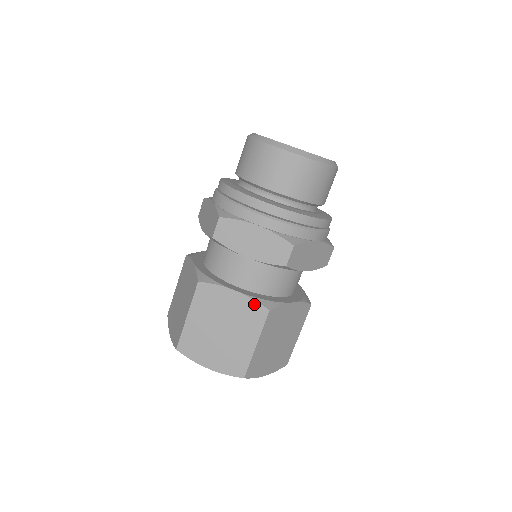
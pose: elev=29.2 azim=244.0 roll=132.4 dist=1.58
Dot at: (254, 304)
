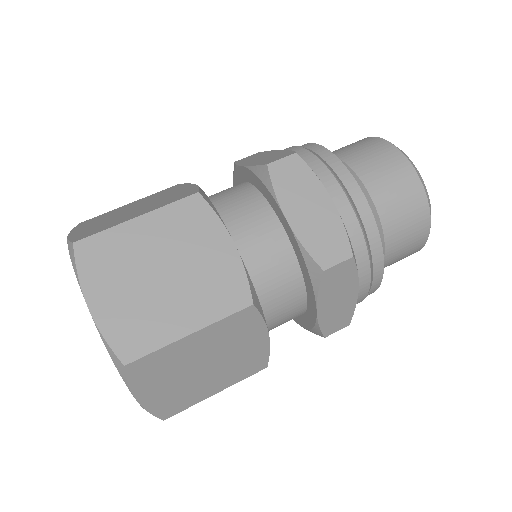
Dot at: (241, 279)
